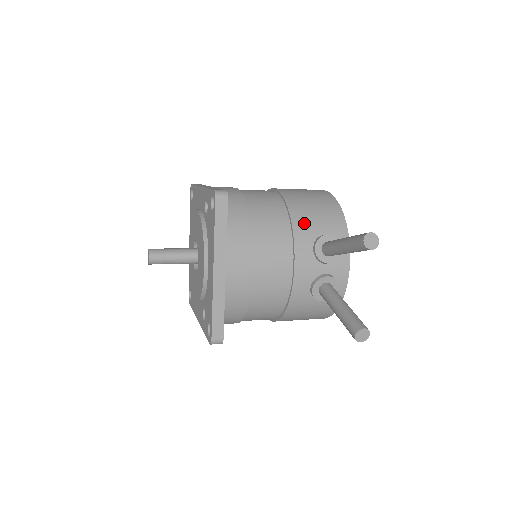
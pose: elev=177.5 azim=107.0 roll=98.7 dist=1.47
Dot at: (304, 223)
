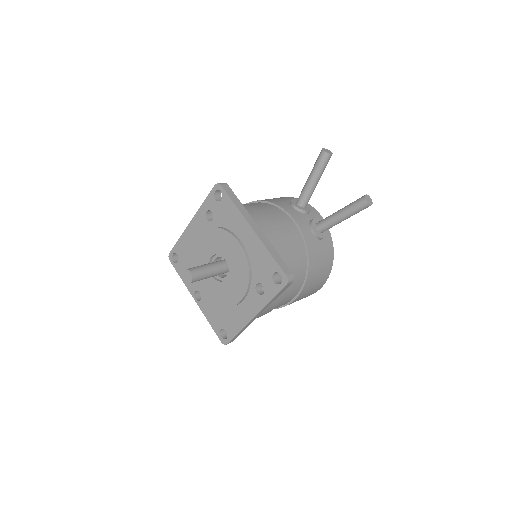
Dot at: (275, 201)
